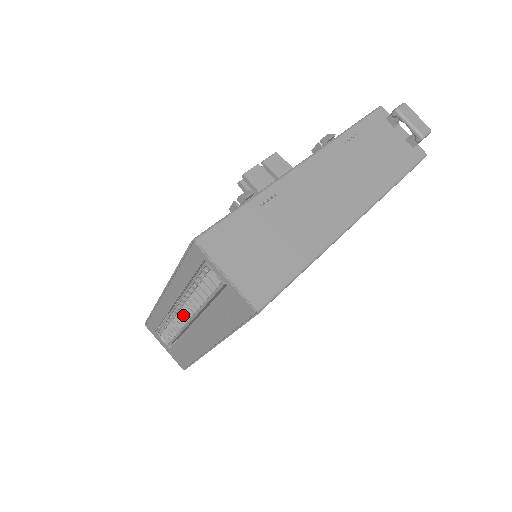
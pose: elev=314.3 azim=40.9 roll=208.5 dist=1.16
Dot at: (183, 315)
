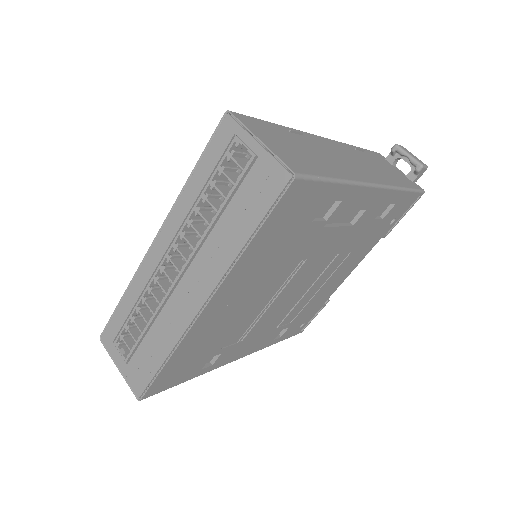
Dot at: (174, 265)
